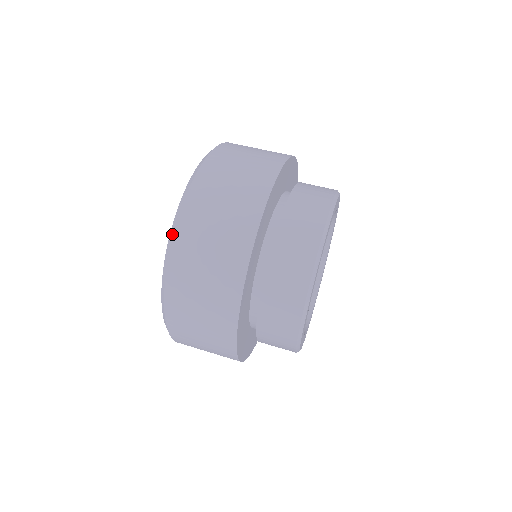
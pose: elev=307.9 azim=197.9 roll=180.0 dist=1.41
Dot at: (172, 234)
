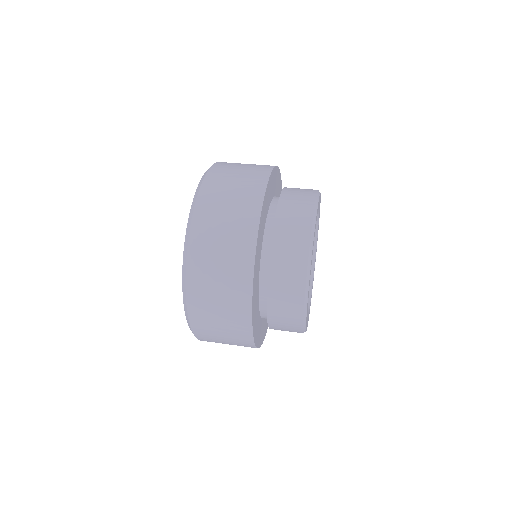
Dot at: (187, 240)
